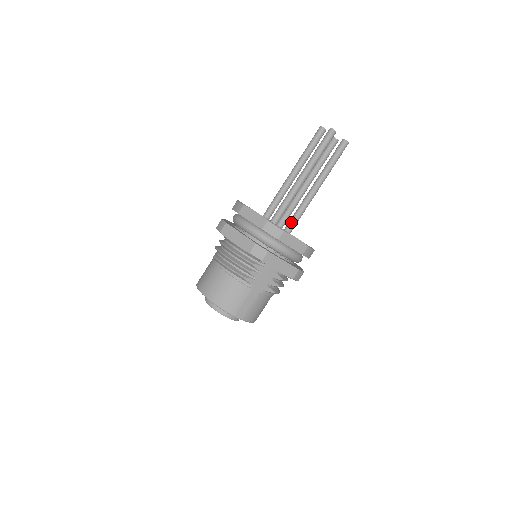
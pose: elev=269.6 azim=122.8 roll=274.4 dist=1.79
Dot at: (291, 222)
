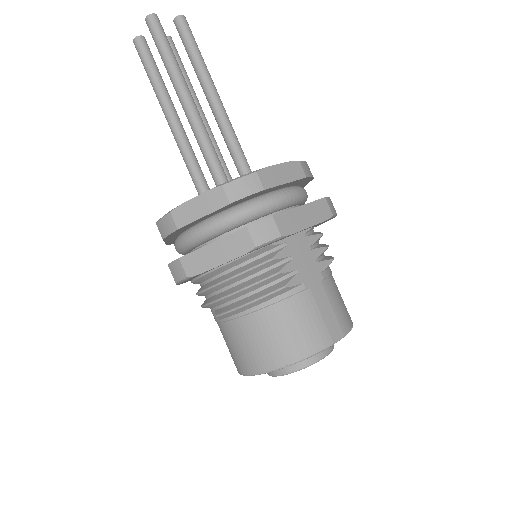
Dot at: (242, 170)
